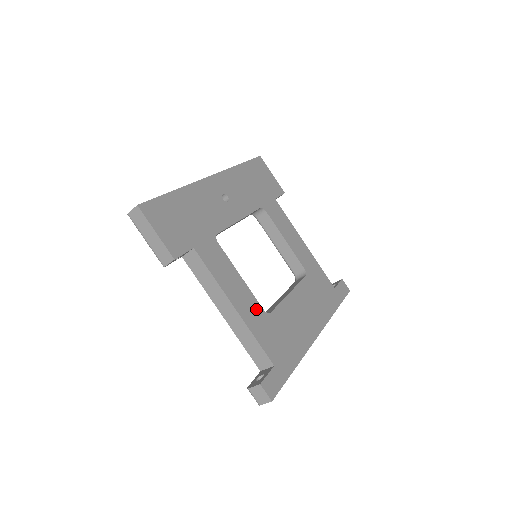
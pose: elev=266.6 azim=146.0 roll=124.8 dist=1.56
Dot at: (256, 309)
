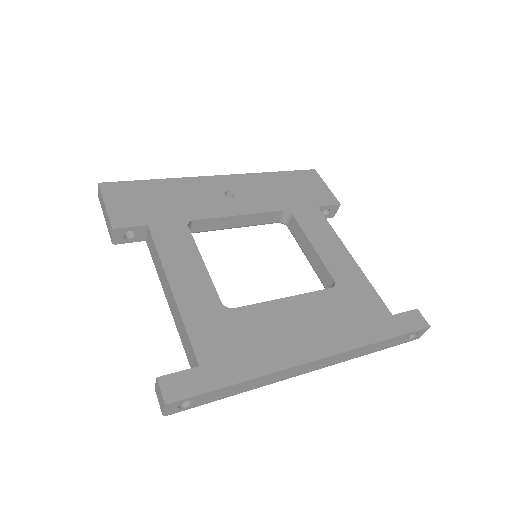
Dot at: (208, 298)
